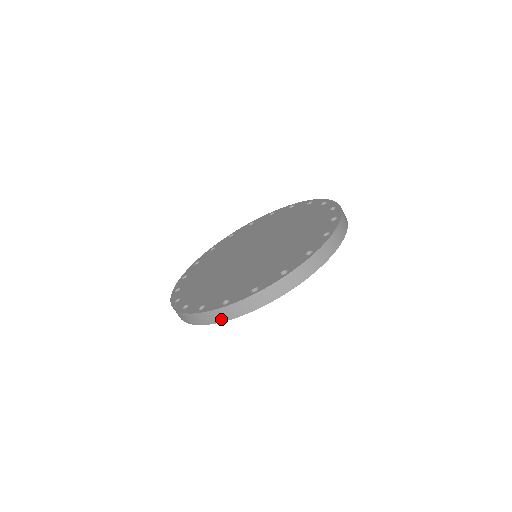
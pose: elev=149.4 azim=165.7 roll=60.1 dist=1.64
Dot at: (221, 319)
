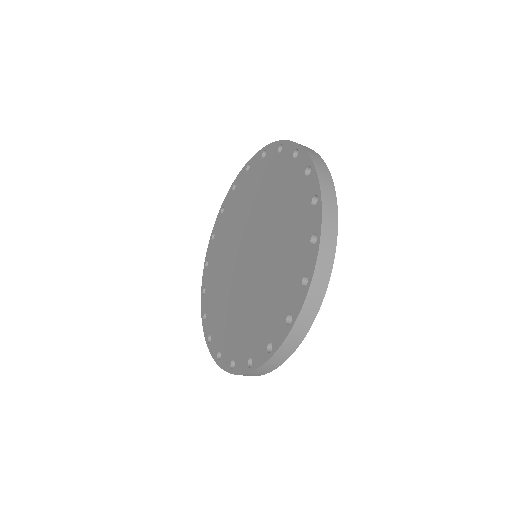
Dot at: (300, 338)
